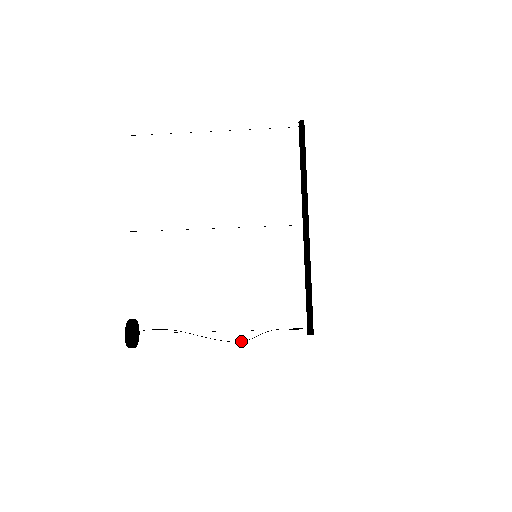
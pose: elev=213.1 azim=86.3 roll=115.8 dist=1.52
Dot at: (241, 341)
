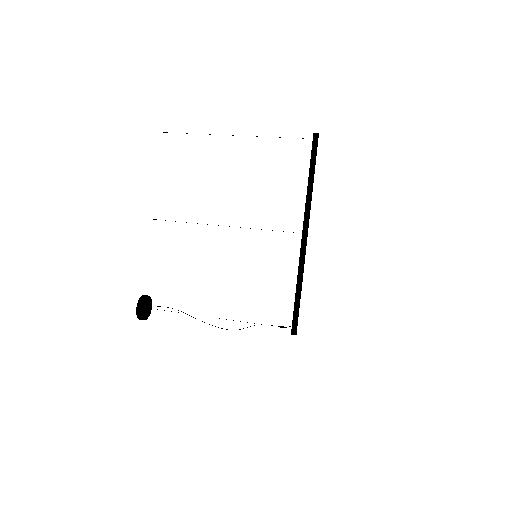
Dot at: occluded
